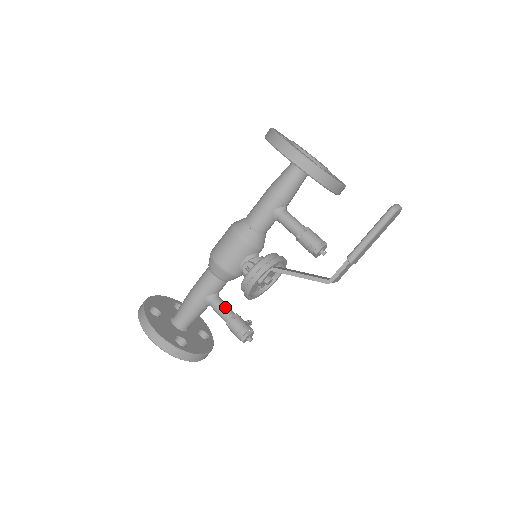
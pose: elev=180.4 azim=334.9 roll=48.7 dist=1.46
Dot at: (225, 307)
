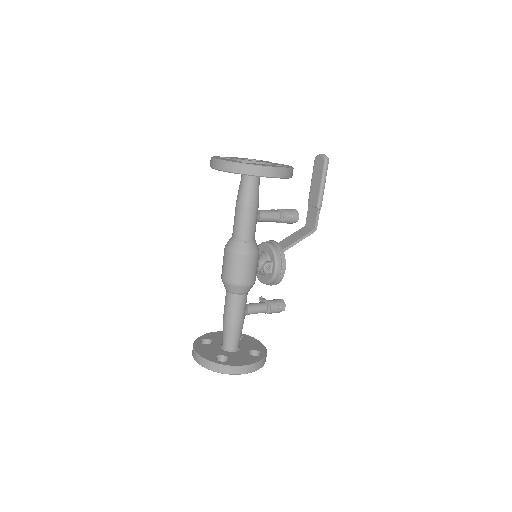
Dot at: (258, 305)
